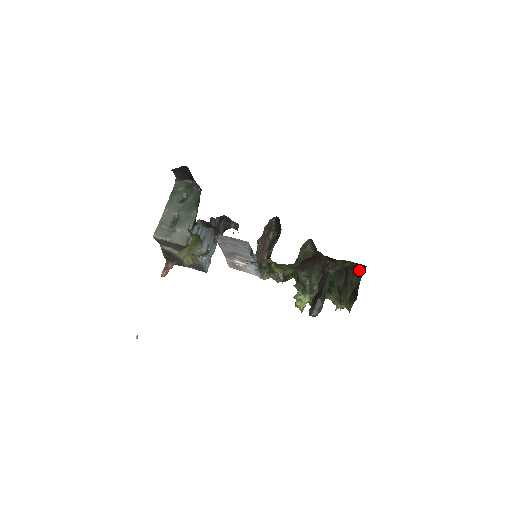
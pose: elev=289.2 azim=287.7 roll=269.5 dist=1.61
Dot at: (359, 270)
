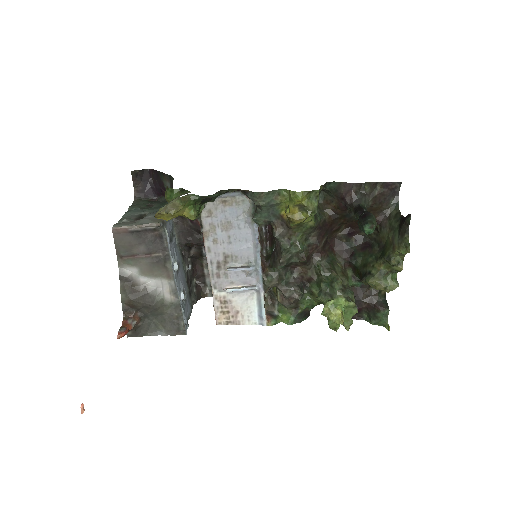
Dot at: (392, 205)
